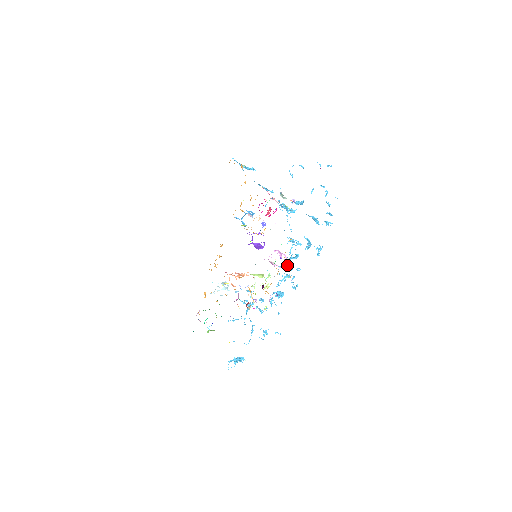
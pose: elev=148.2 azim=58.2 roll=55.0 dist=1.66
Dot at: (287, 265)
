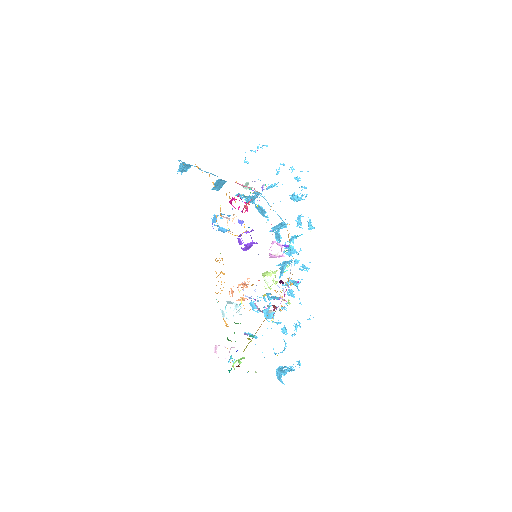
Dot at: (283, 252)
